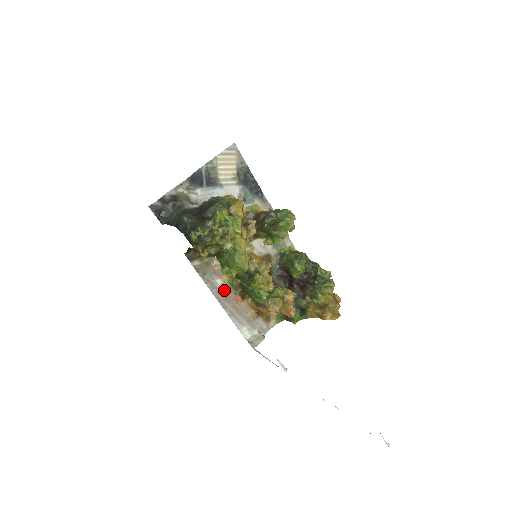
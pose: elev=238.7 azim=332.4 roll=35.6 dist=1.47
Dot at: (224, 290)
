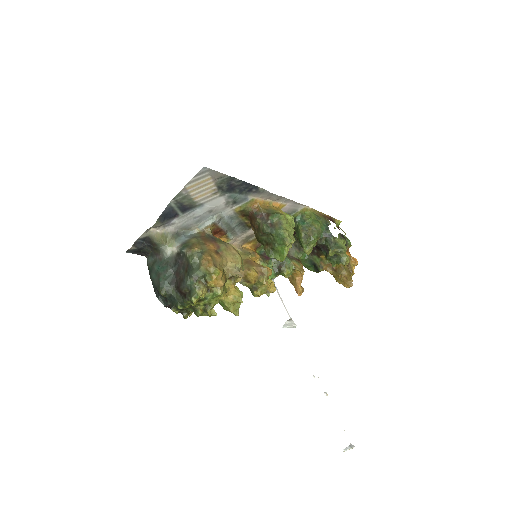
Dot at: occluded
